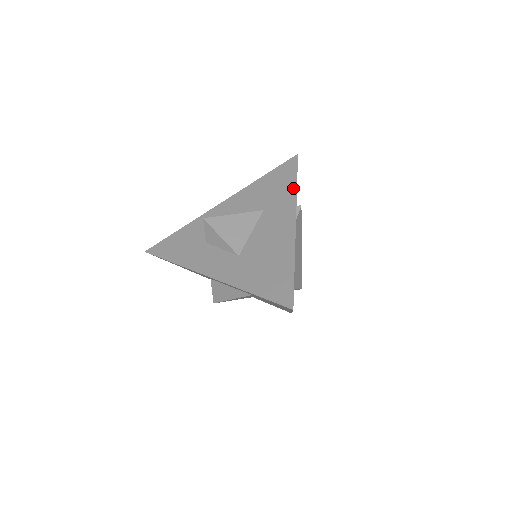
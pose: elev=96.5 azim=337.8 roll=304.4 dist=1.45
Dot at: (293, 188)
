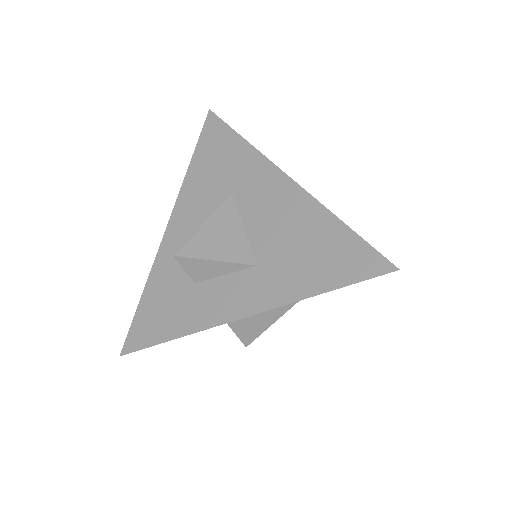
Dot at: (244, 146)
